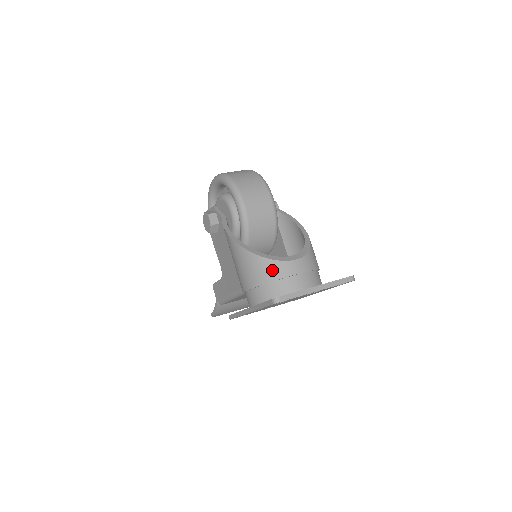
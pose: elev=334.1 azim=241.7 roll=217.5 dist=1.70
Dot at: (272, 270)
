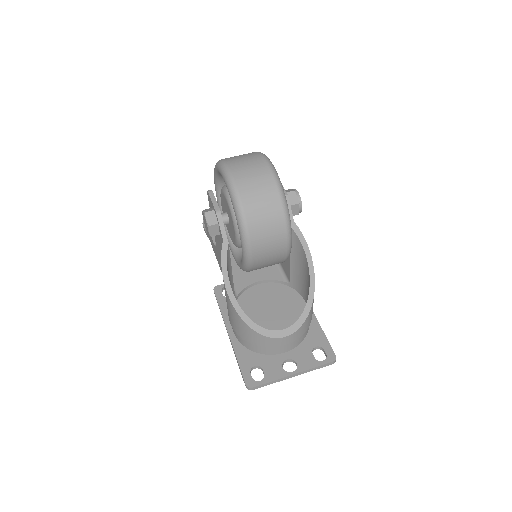
Dot at: (258, 340)
